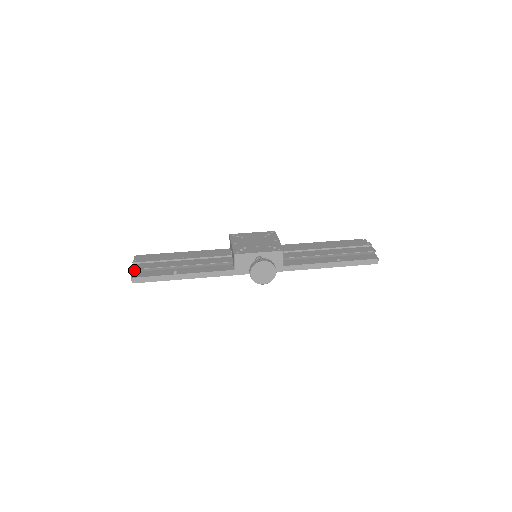
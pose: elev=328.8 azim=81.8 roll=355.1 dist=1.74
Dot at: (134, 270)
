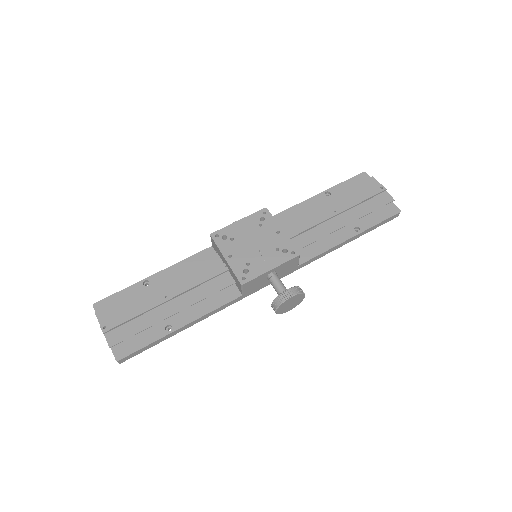
Dot at: (112, 346)
